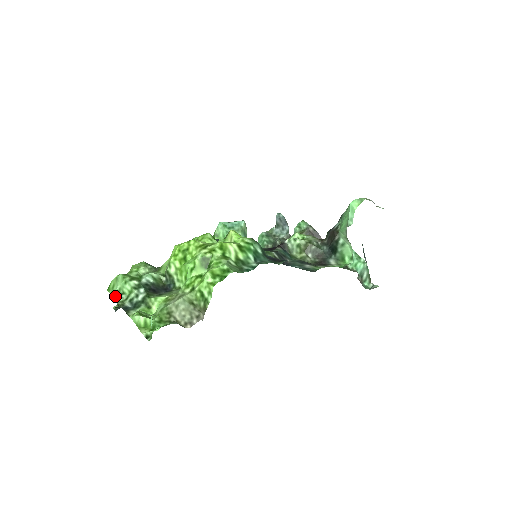
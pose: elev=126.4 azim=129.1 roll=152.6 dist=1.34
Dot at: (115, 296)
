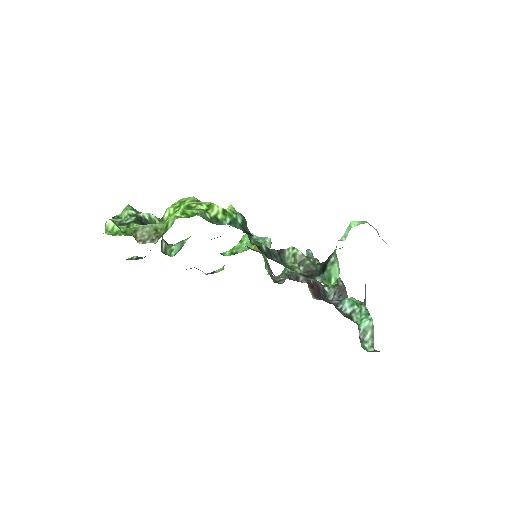
Dot at: (114, 217)
